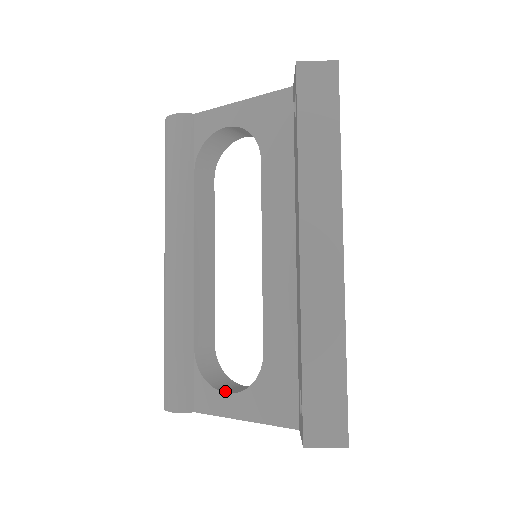
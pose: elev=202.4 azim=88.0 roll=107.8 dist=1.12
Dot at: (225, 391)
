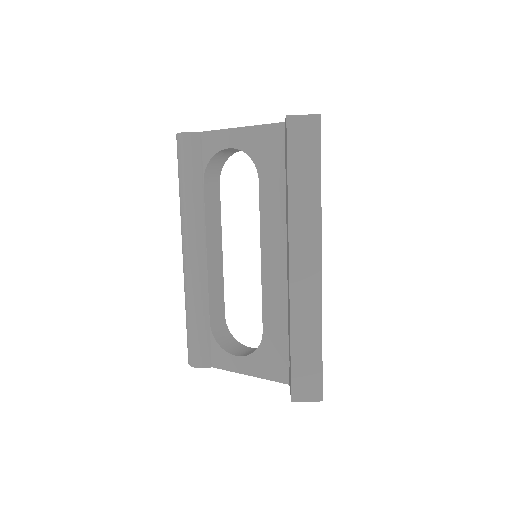
Dot at: (235, 354)
